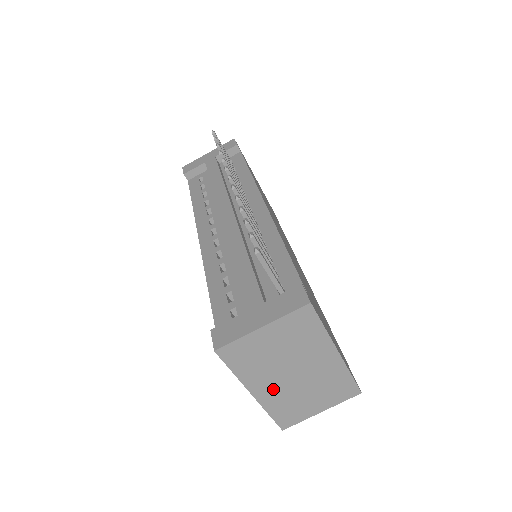
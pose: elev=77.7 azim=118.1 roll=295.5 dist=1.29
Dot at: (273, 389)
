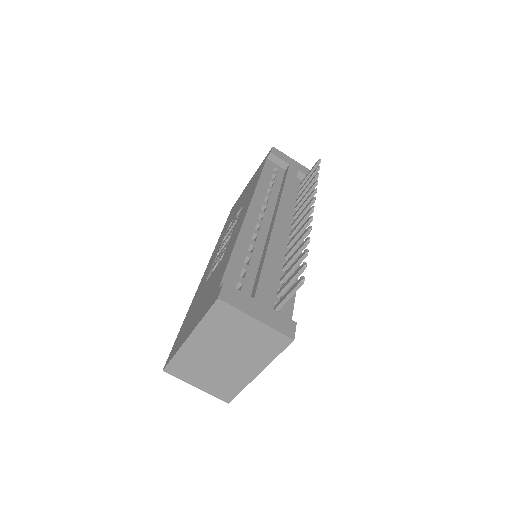
Dot at: (201, 349)
